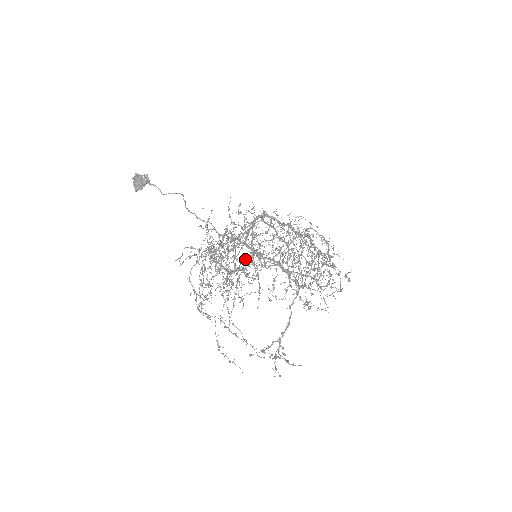
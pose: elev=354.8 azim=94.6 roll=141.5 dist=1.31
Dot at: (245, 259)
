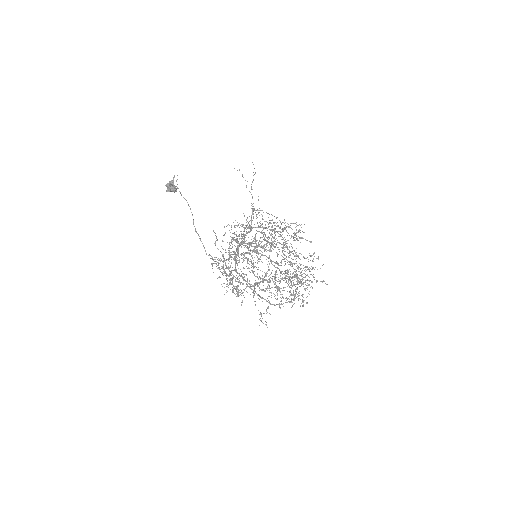
Dot at: occluded
